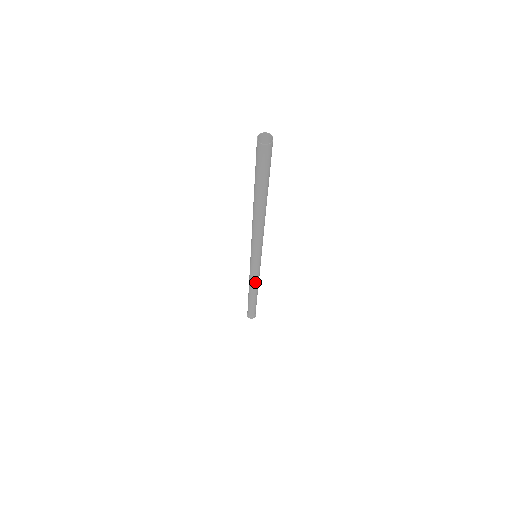
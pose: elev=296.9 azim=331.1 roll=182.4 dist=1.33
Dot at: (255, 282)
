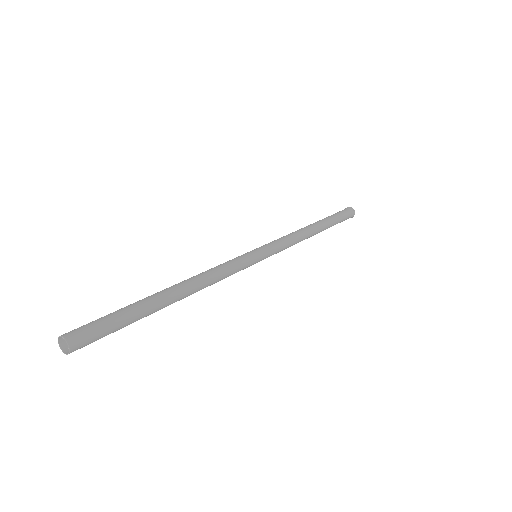
Dot at: occluded
